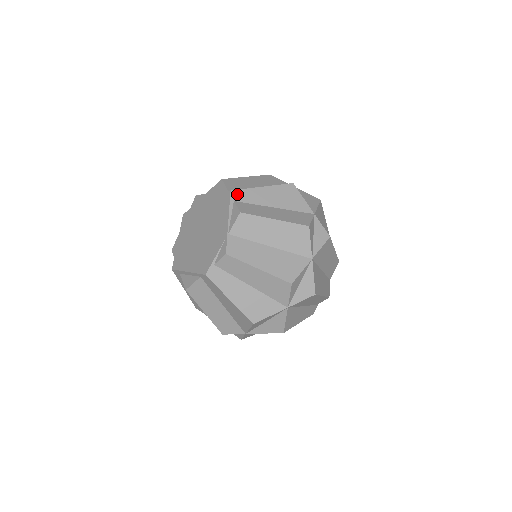
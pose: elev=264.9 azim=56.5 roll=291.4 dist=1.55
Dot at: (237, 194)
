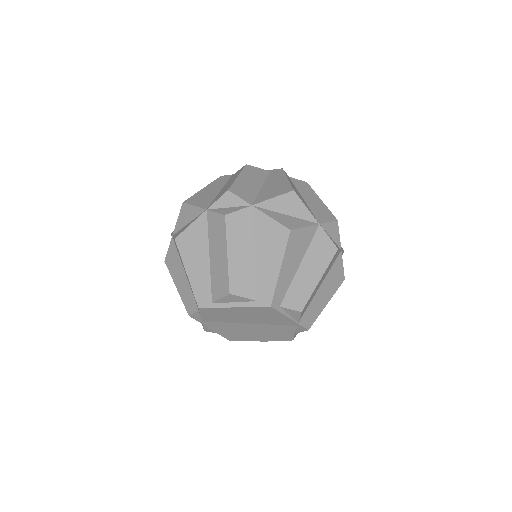
Dot at: (276, 301)
